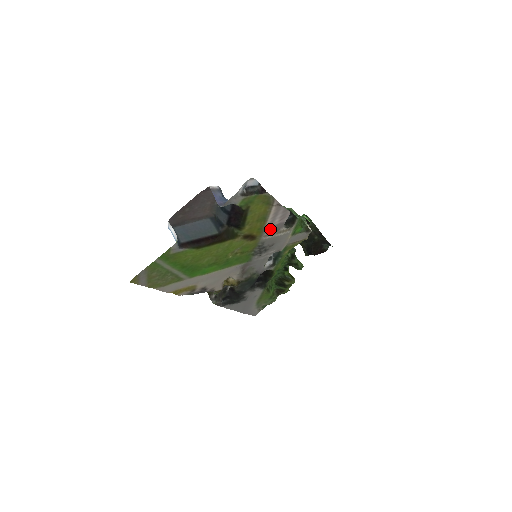
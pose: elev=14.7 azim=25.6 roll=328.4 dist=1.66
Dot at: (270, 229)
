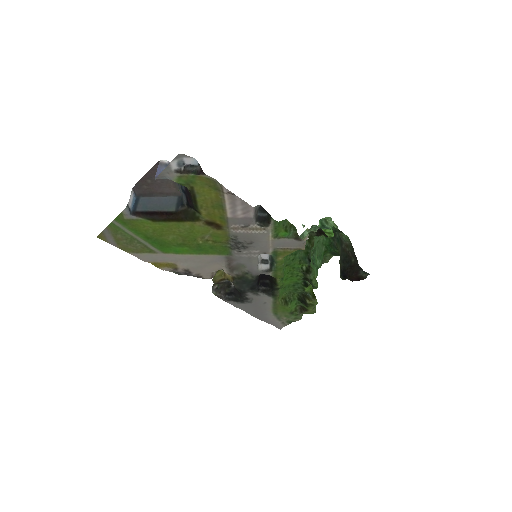
Dot at: (236, 221)
